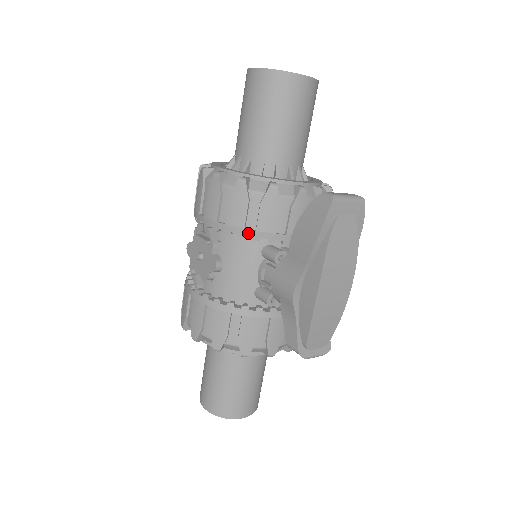
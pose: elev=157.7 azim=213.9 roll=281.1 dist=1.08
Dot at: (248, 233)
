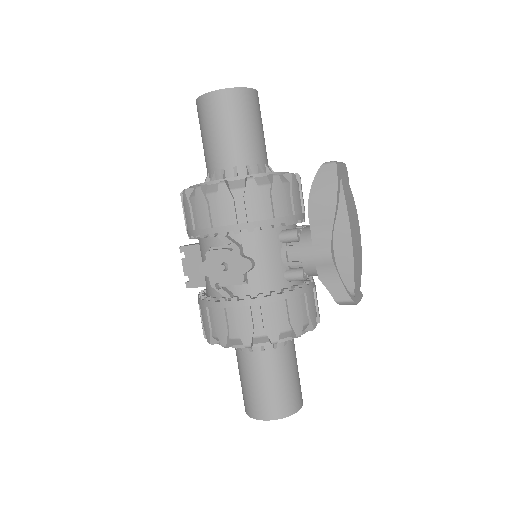
Dot at: (269, 222)
